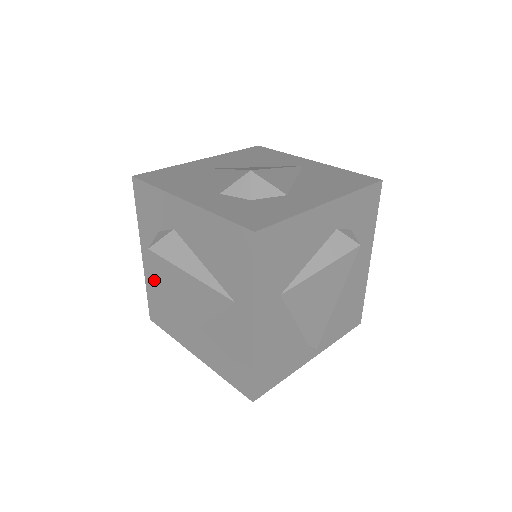
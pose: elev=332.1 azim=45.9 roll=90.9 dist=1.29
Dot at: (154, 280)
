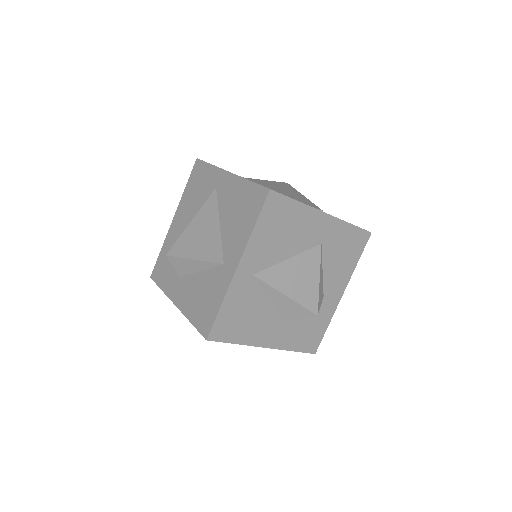
Dot at: (189, 298)
